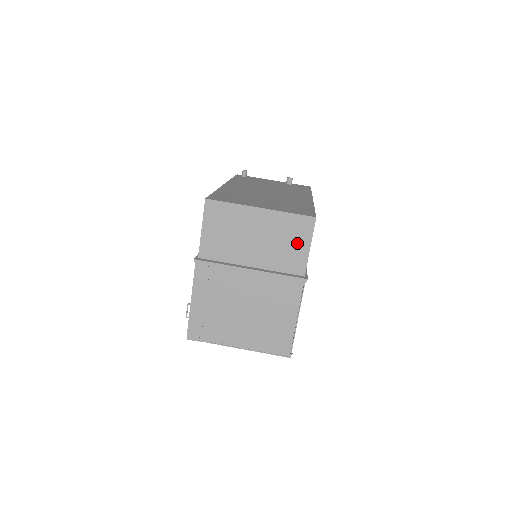
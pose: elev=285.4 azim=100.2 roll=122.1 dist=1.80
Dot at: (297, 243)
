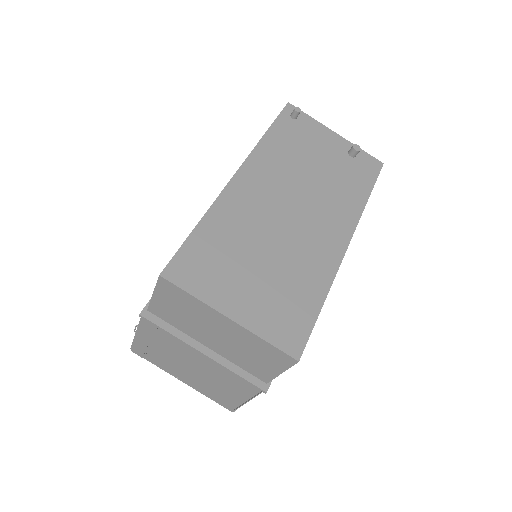
Dot at: (267, 363)
